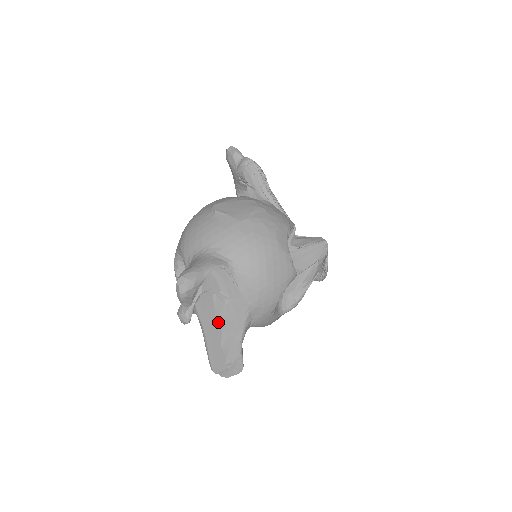
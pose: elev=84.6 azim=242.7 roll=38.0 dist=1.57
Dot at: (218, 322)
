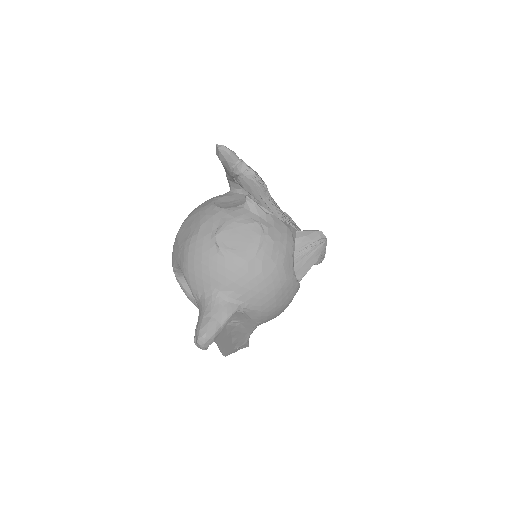
Dot at: (229, 335)
